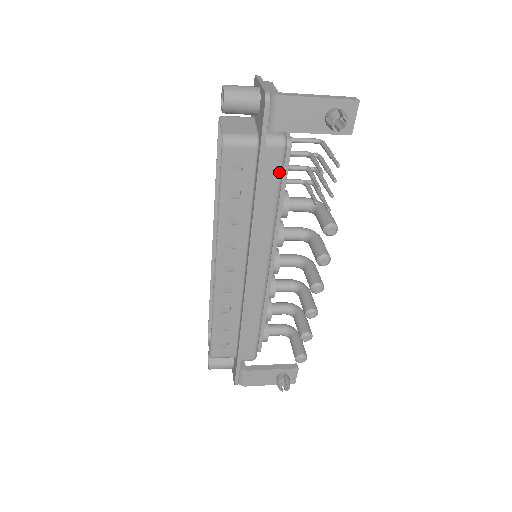
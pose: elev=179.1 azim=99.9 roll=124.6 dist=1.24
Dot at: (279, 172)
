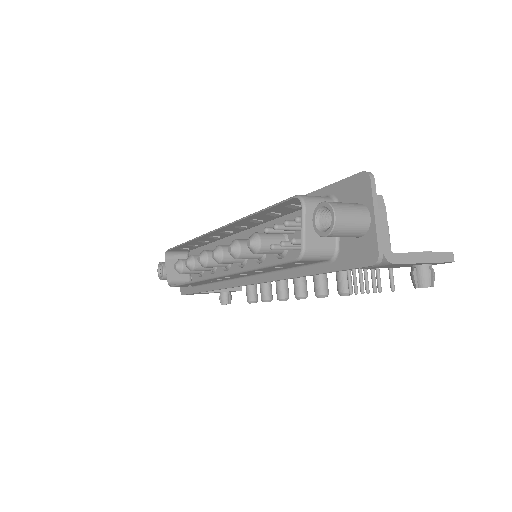
Dot at: occluded
